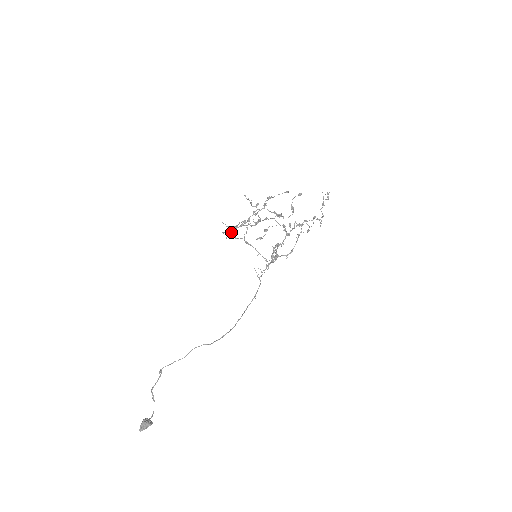
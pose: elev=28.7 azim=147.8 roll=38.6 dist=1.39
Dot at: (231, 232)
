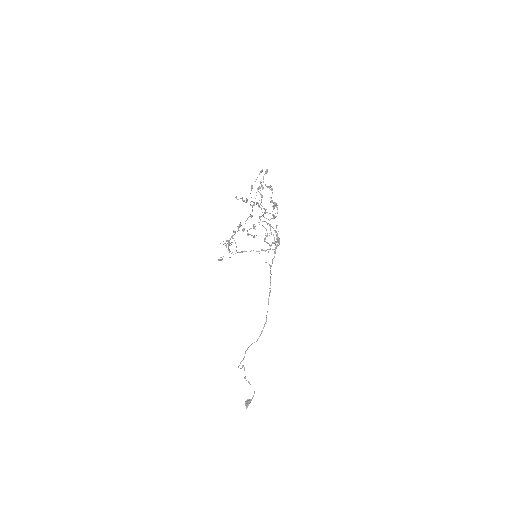
Dot at: (228, 250)
